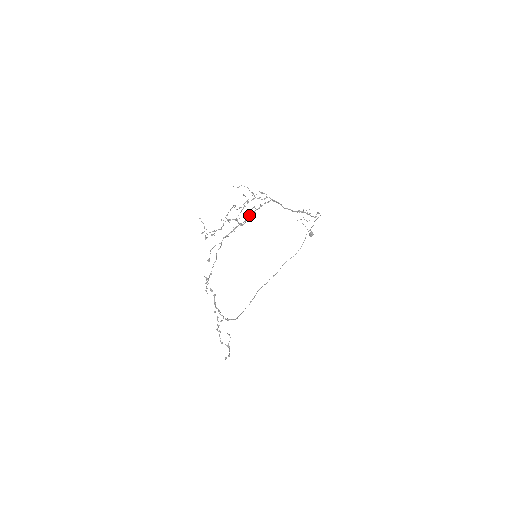
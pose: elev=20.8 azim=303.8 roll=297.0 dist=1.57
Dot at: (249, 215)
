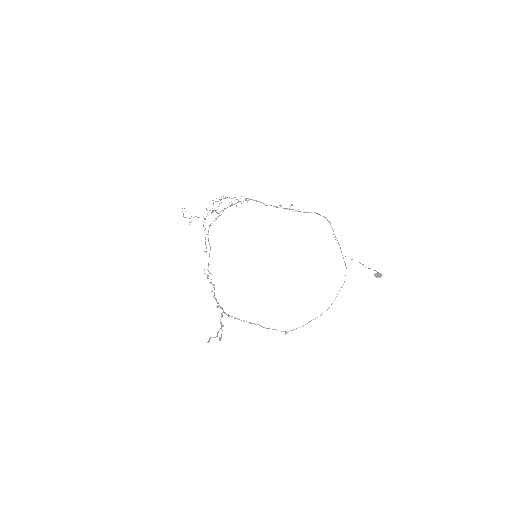
Dot at: (226, 208)
